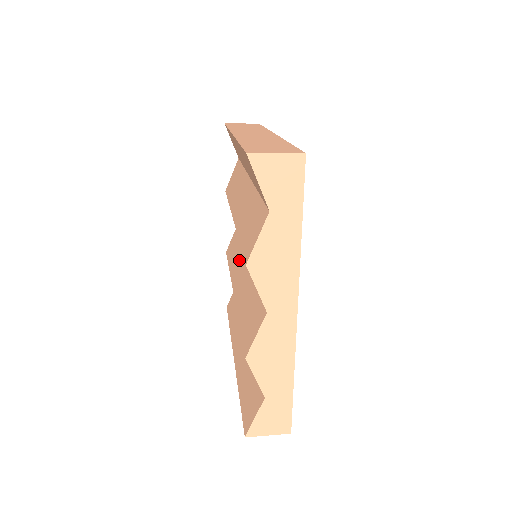
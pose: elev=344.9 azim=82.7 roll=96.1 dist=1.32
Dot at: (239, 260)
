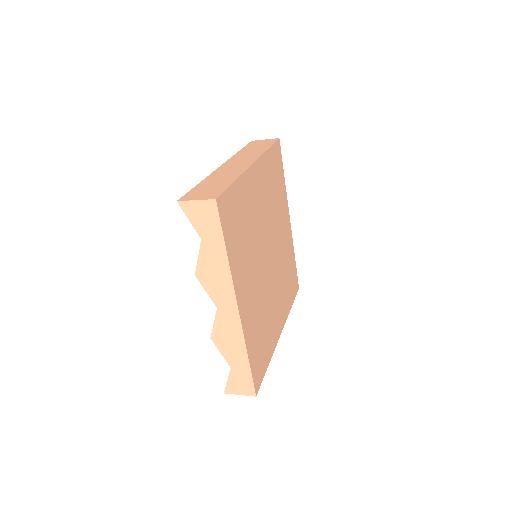
Dot at: occluded
